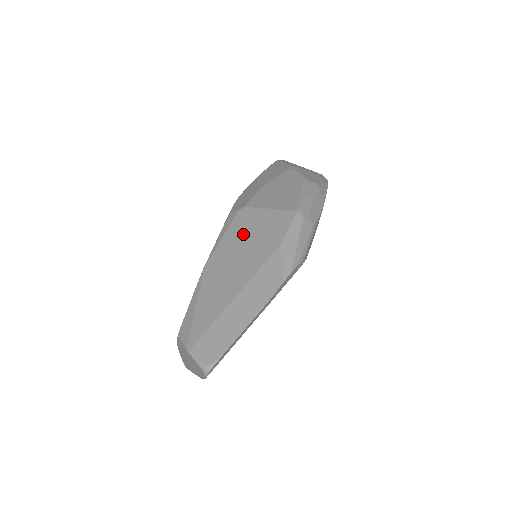
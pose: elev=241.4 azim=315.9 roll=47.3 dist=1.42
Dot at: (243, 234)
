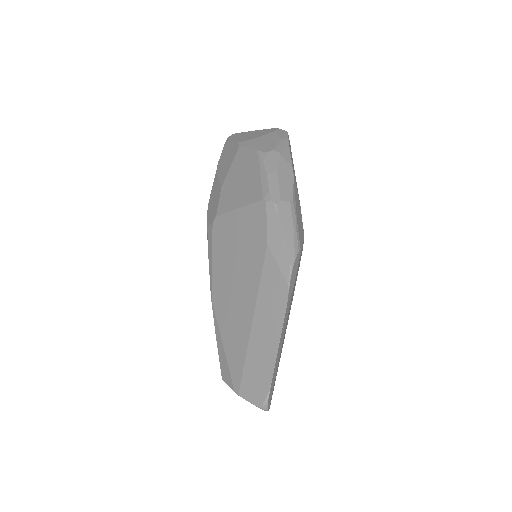
Dot at: (228, 248)
